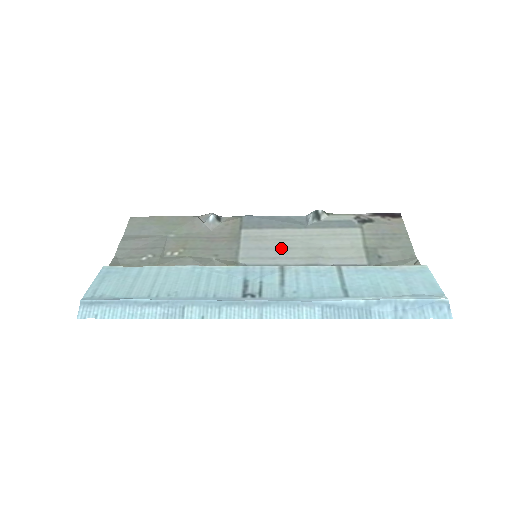
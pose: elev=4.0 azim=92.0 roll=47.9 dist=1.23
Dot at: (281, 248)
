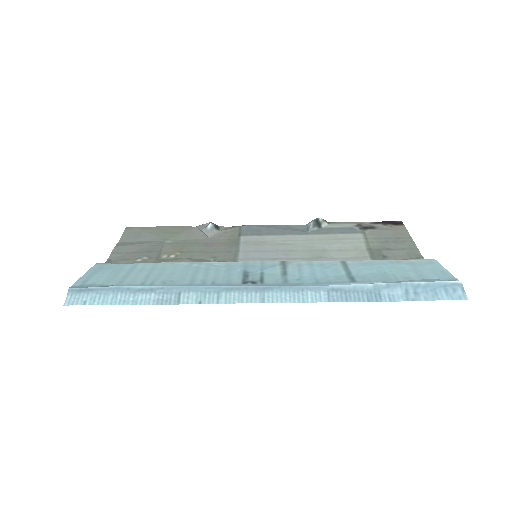
Dot at: (282, 251)
